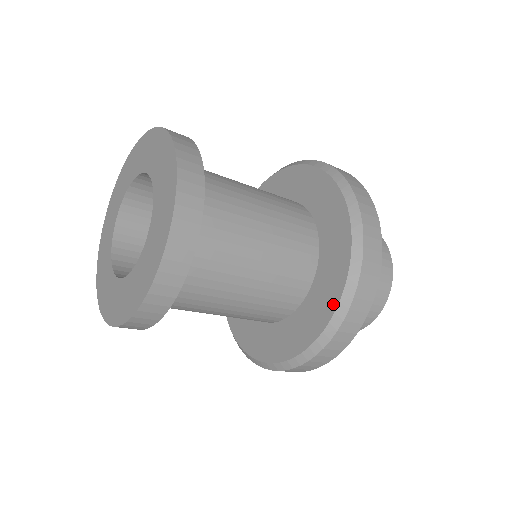
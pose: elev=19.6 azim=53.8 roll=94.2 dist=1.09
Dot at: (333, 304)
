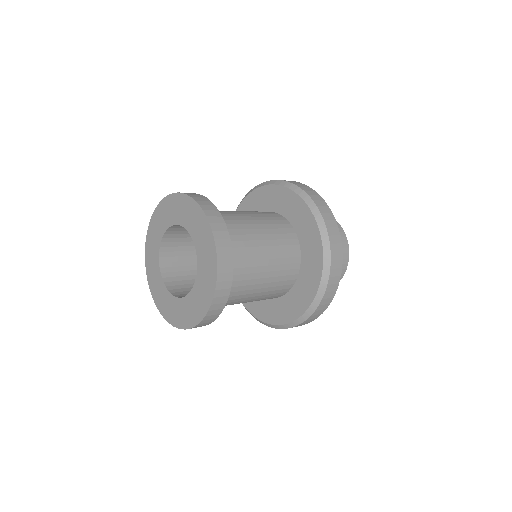
Dot at: (302, 310)
